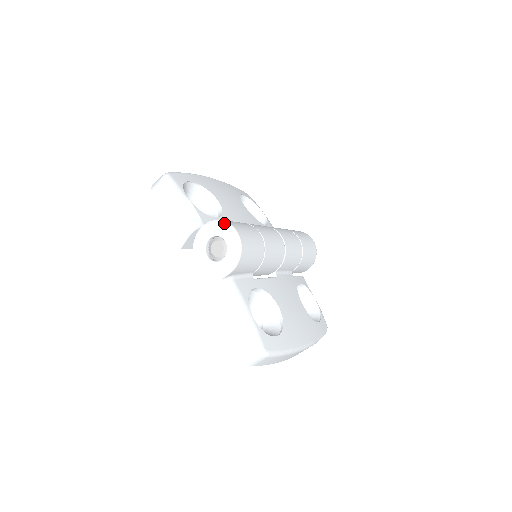
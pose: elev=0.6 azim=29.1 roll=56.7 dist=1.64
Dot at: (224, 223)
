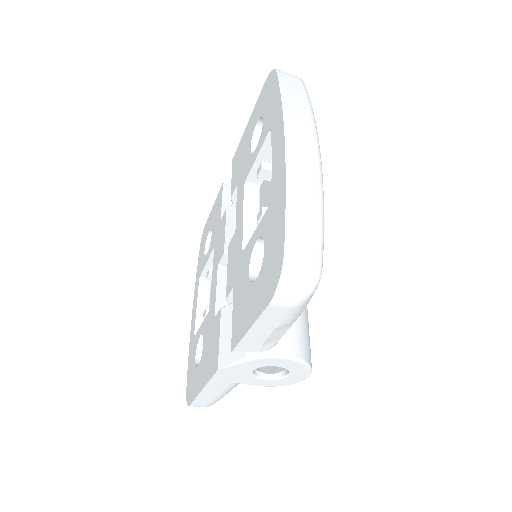
Dot at: (309, 370)
